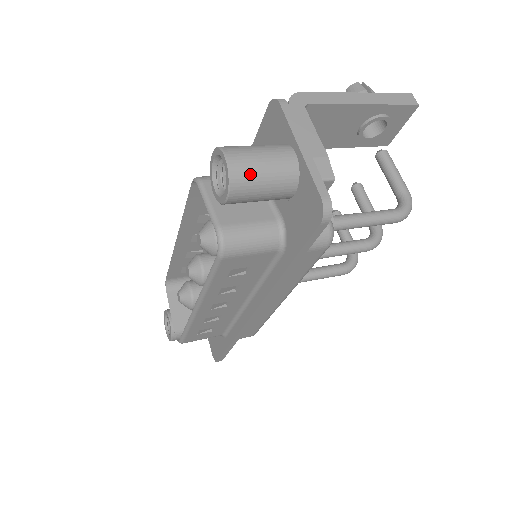
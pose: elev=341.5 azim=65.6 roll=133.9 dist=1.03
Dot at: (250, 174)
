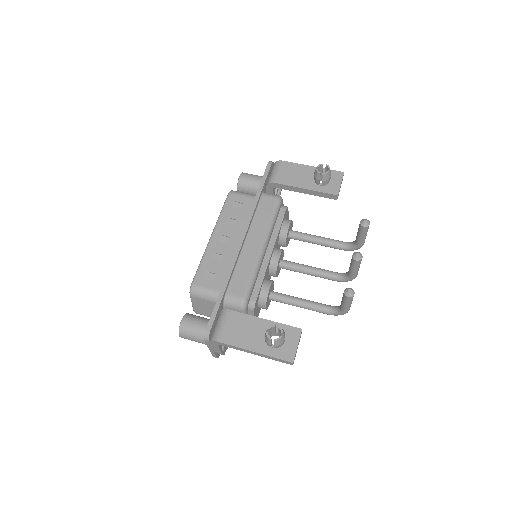
Dot at: occluded
